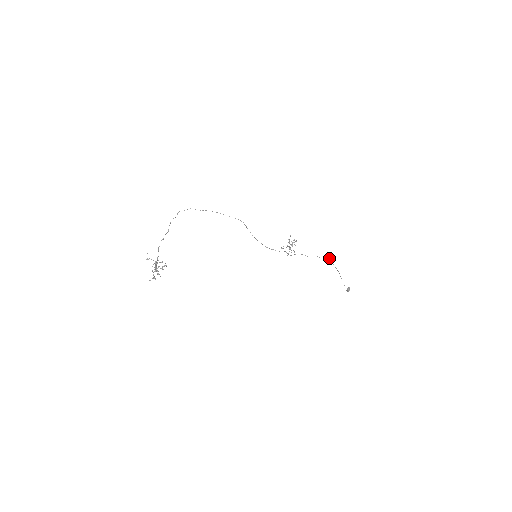
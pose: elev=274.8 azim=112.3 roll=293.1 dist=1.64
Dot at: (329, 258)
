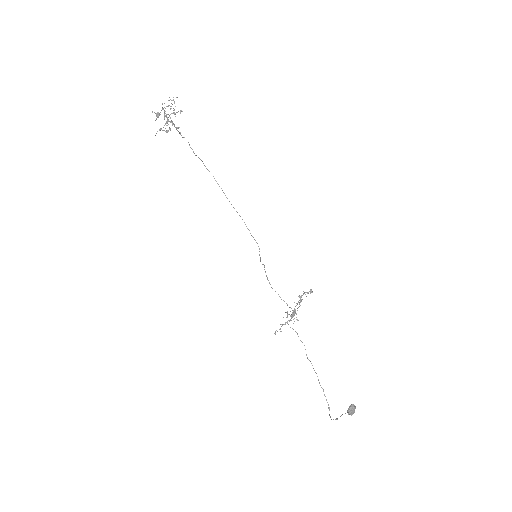
Dot at: occluded
